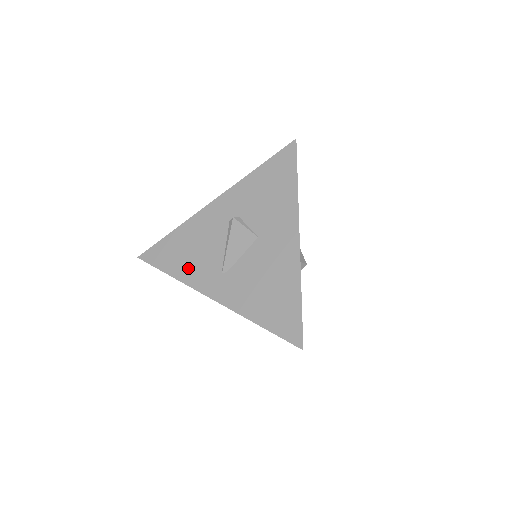
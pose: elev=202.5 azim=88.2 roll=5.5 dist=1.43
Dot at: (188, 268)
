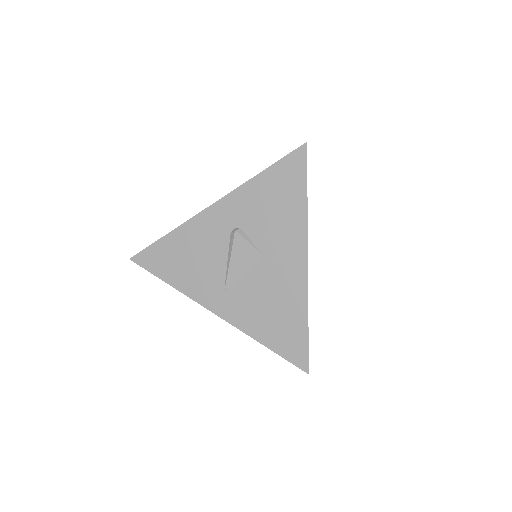
Dot at: (187, 279)
